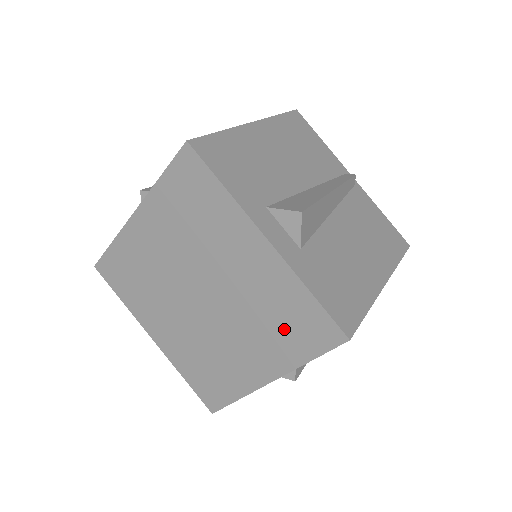
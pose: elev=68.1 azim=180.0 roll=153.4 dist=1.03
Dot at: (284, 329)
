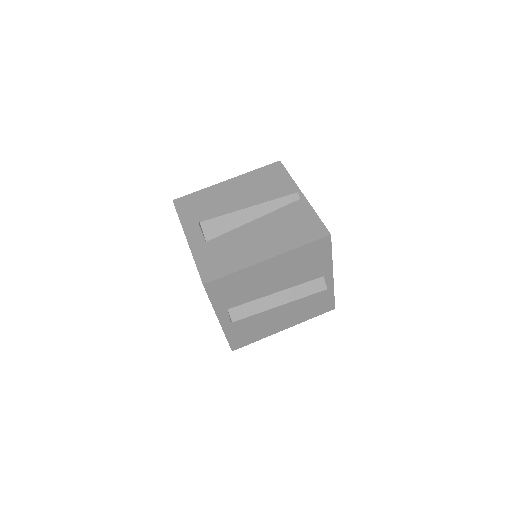
Dot at: occluded
